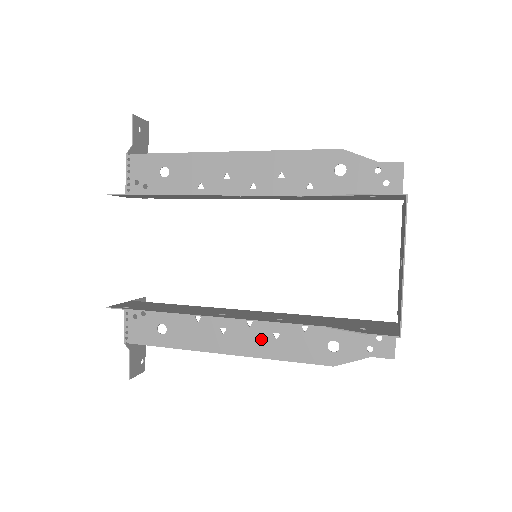
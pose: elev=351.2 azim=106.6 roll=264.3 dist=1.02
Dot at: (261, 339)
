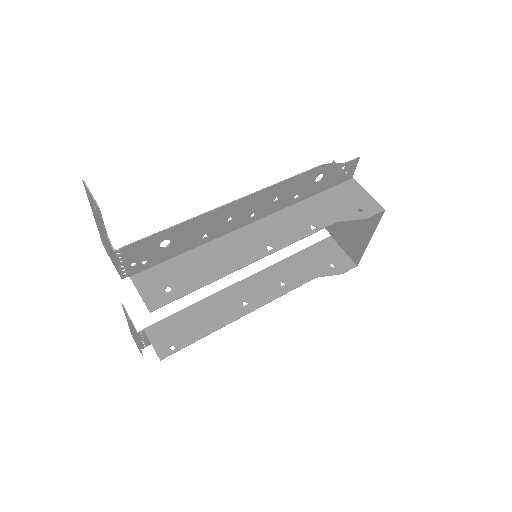
Dot at: occluded
